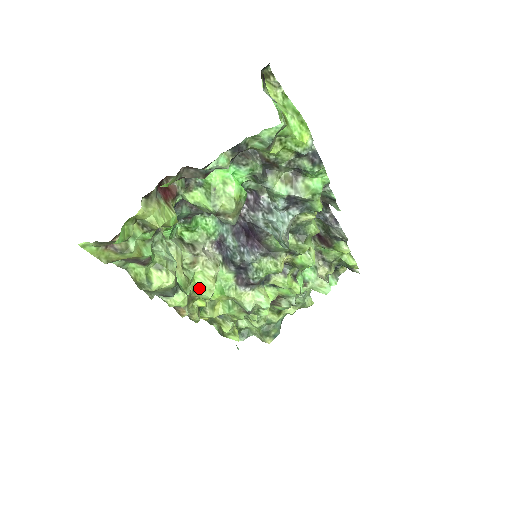
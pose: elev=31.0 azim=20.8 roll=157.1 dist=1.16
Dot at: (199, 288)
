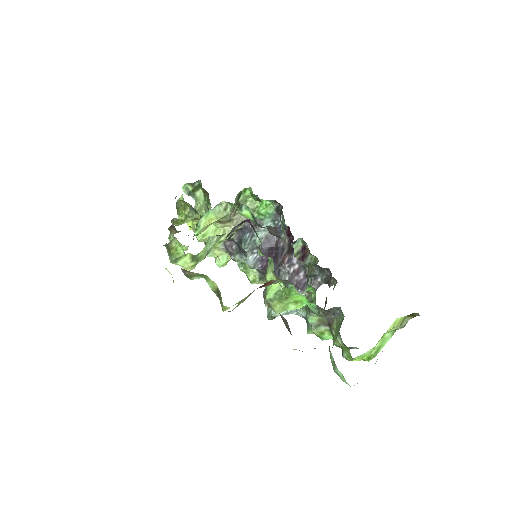
Dot at: occluded
